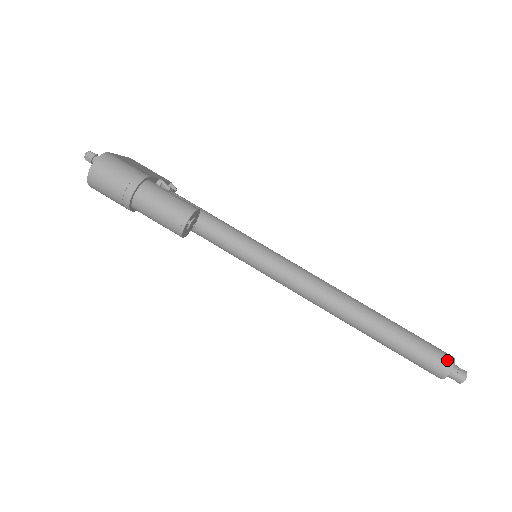
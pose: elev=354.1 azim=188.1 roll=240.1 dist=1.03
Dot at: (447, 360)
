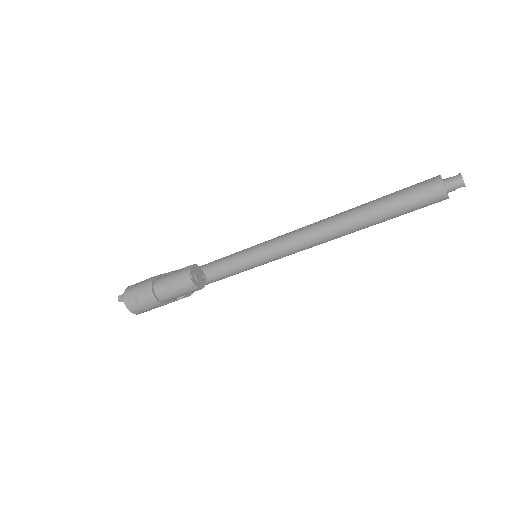
Dot at: (433, 182)
